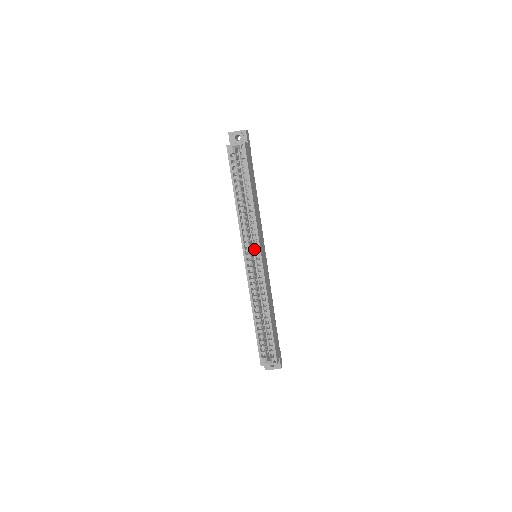
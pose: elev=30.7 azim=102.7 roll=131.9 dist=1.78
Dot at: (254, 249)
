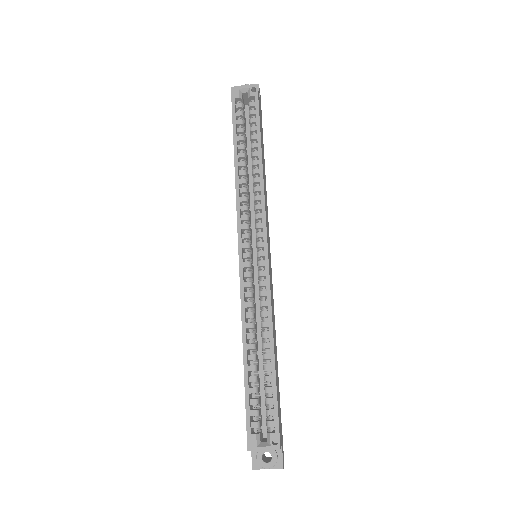
Dot at: (256, 234)
